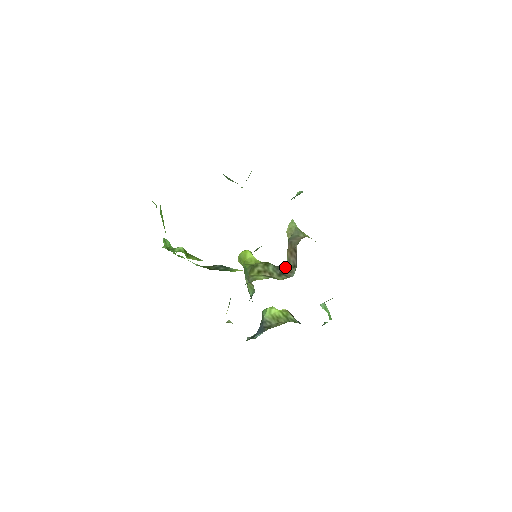
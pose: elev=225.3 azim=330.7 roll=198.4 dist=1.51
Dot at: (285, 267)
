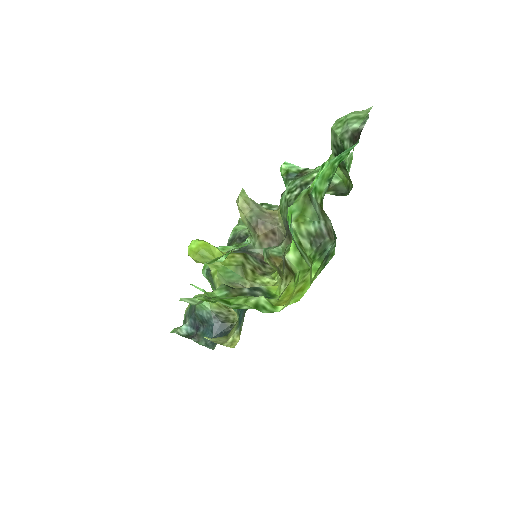
Dot at: (252, 251)
